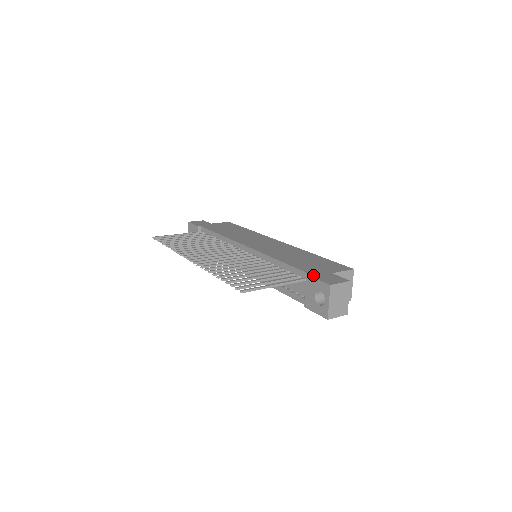
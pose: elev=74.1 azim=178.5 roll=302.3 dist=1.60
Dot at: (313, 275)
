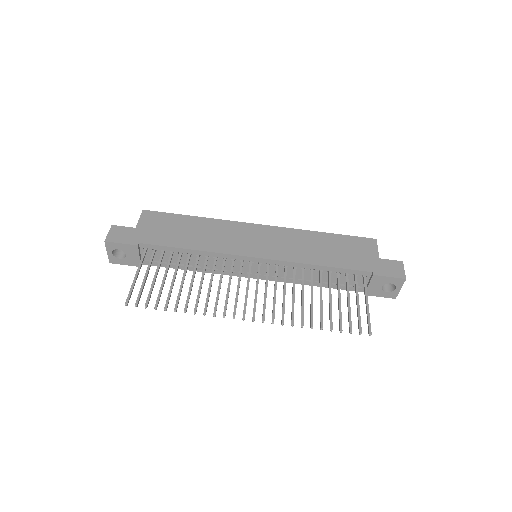
Dot at: (378, 273)
